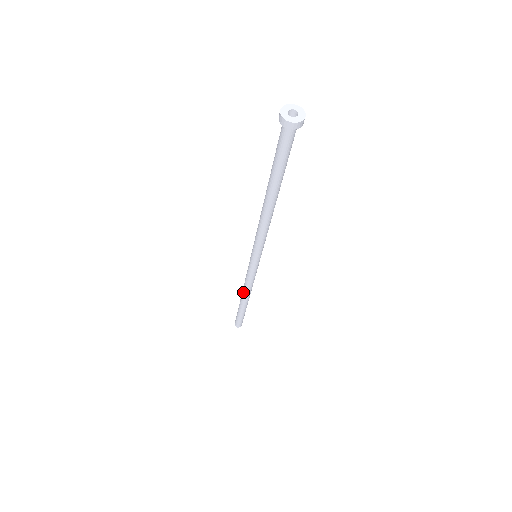
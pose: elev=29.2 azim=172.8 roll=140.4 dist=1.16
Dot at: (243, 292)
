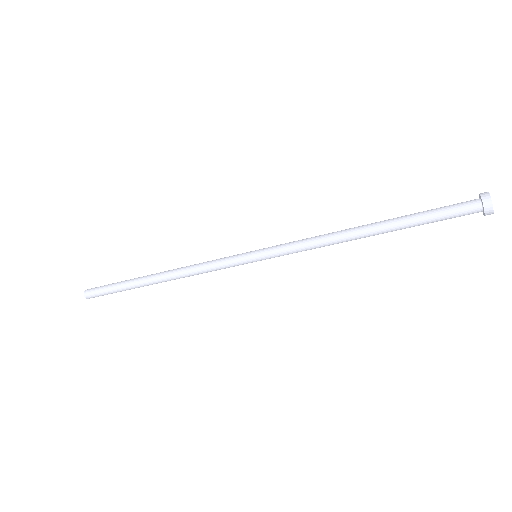
Dot at: (175, 277)
